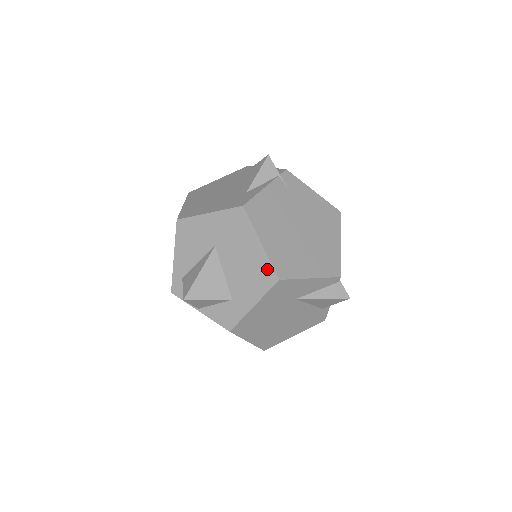
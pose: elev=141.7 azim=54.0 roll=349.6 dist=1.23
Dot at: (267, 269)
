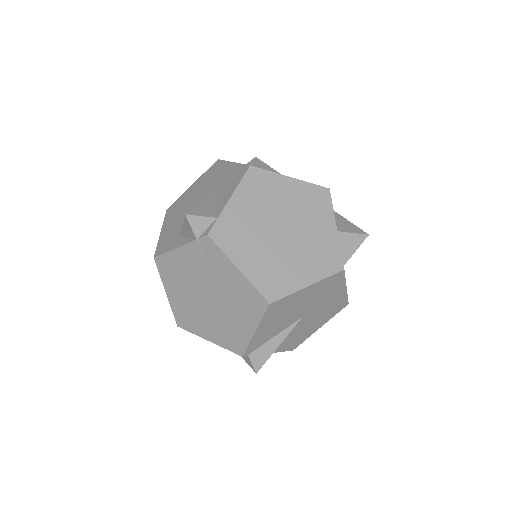
Dot at: occluded
